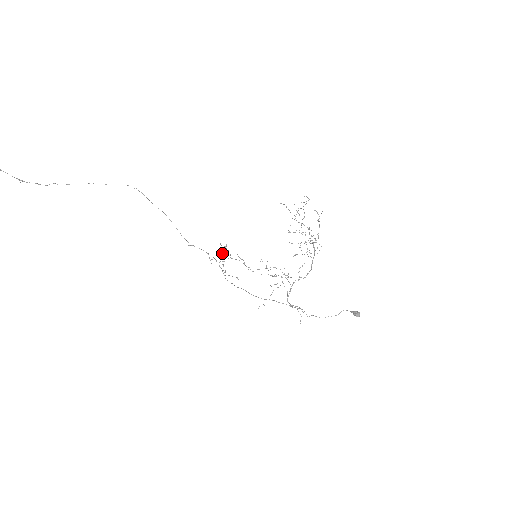
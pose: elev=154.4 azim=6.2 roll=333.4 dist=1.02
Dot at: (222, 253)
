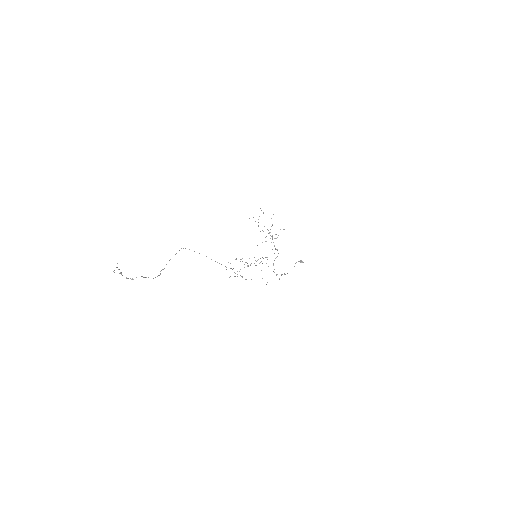
Dot at: occluded
